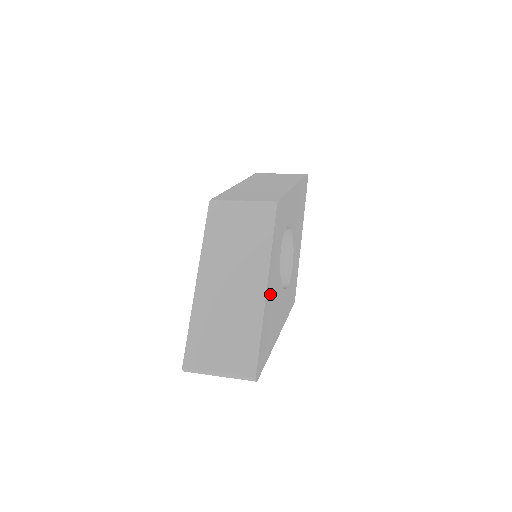
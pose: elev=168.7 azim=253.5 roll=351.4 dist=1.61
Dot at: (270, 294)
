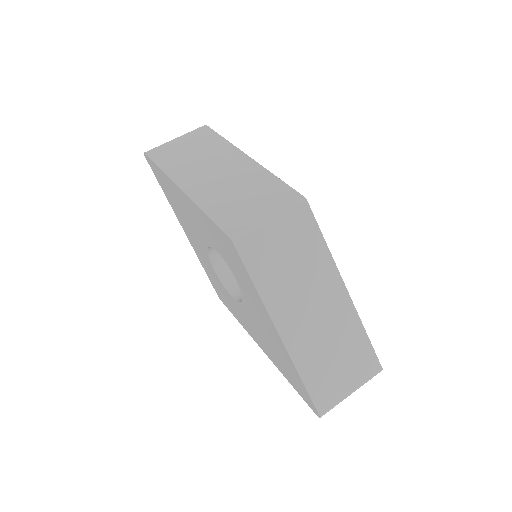
Dot at: occluded
